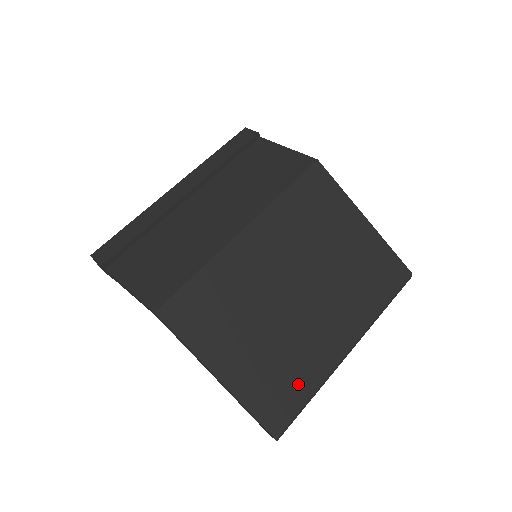
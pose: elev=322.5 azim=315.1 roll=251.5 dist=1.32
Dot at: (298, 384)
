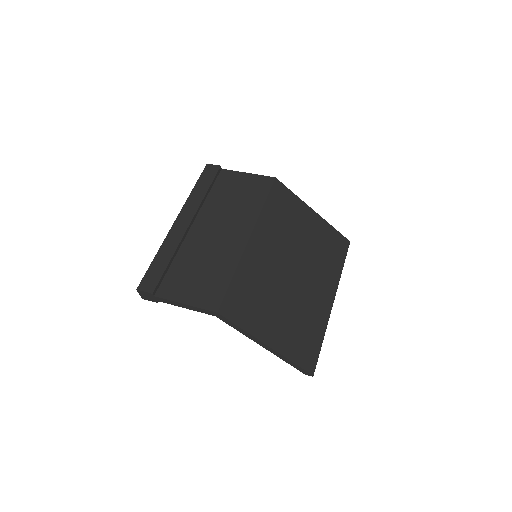
Dot at: (313, 334)
